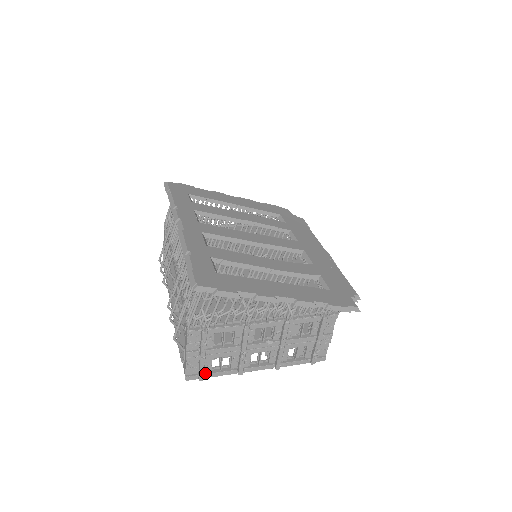
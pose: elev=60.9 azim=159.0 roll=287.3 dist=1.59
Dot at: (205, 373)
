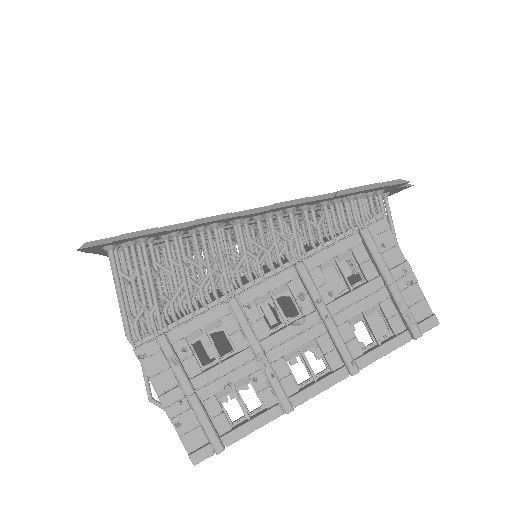
Dot at: (222, 435)
